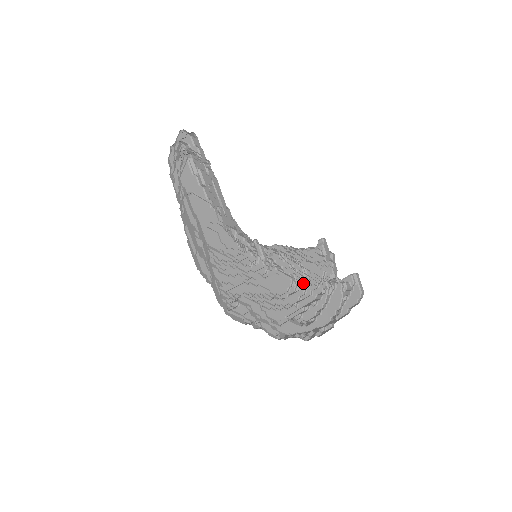
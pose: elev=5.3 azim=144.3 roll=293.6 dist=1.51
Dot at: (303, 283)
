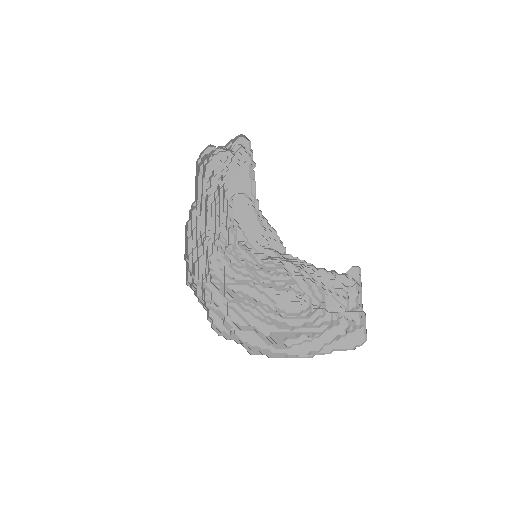
Dot at: (318, 311)
